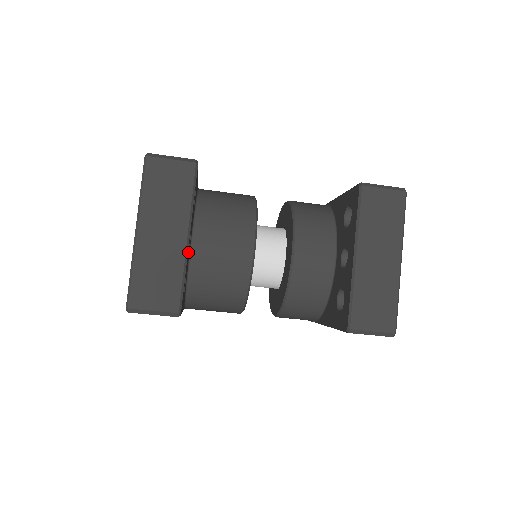
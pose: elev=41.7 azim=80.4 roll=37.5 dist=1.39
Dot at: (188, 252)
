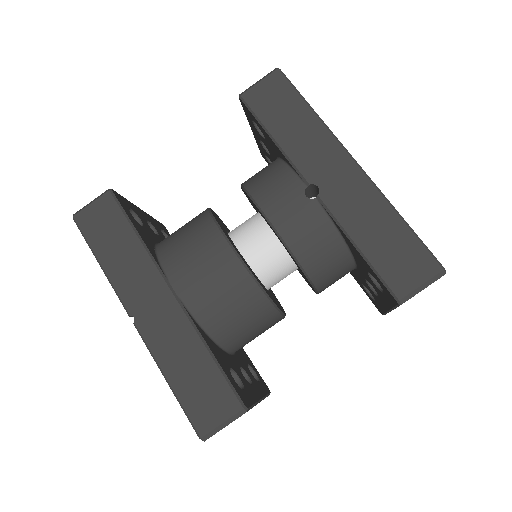
Dot at: (144, 218)
